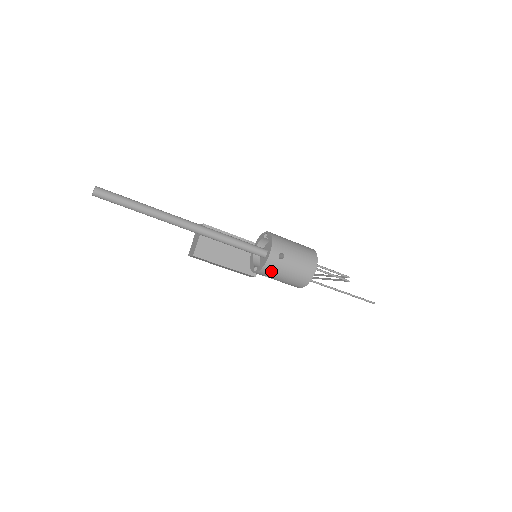
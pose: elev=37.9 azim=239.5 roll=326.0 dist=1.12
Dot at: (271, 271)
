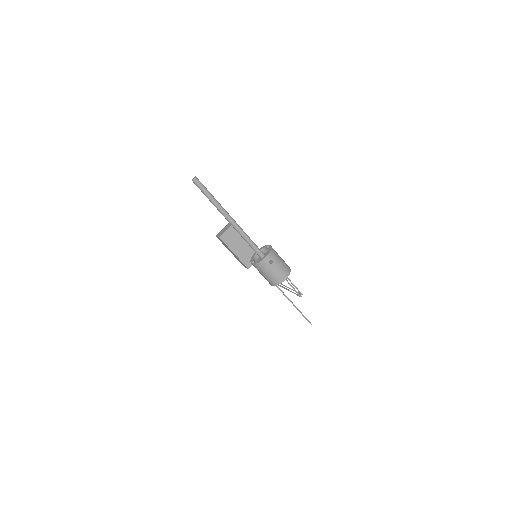
Dot at: (261, 267)
